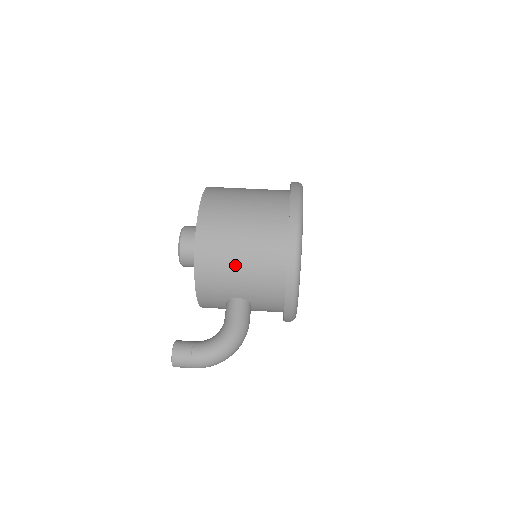
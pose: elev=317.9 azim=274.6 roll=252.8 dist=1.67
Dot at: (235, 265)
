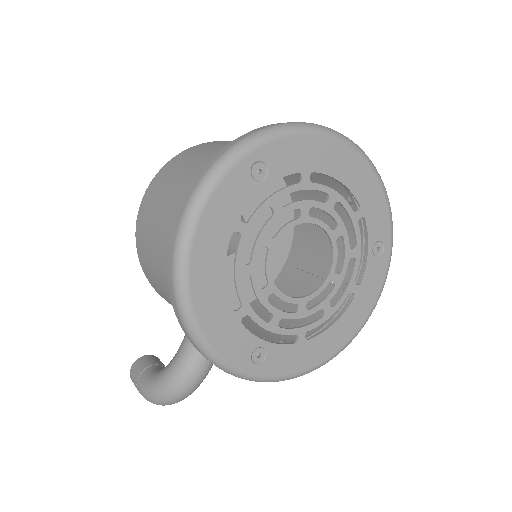
Dot at: (159, 279)
